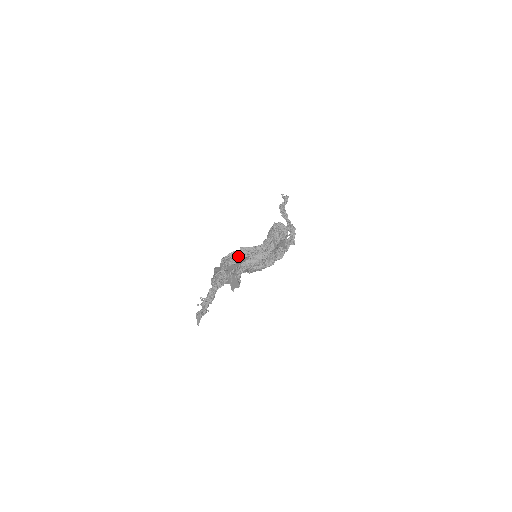
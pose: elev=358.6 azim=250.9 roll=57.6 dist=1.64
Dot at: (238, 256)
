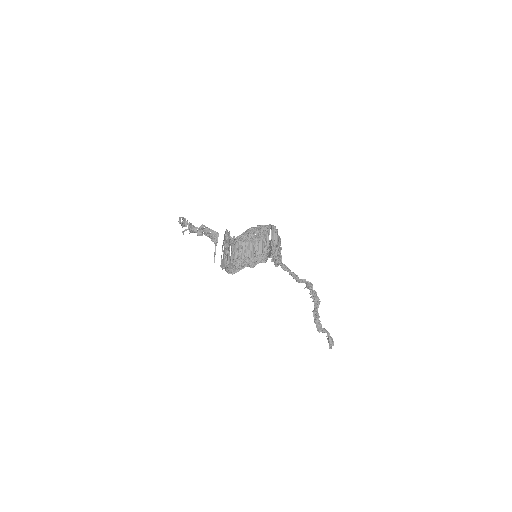
Dot at: occluded
